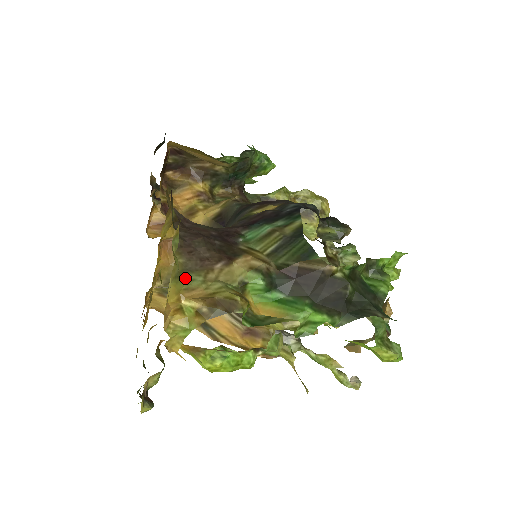
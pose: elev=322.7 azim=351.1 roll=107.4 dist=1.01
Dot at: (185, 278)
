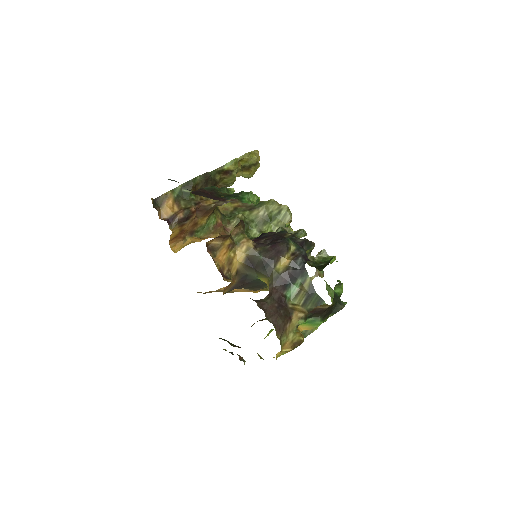
Dot at: (281, 342)
